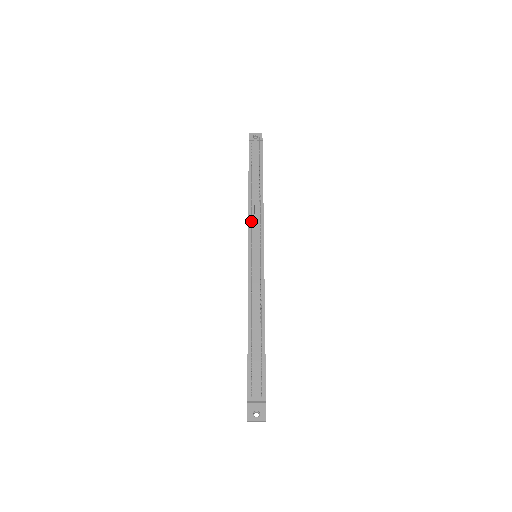
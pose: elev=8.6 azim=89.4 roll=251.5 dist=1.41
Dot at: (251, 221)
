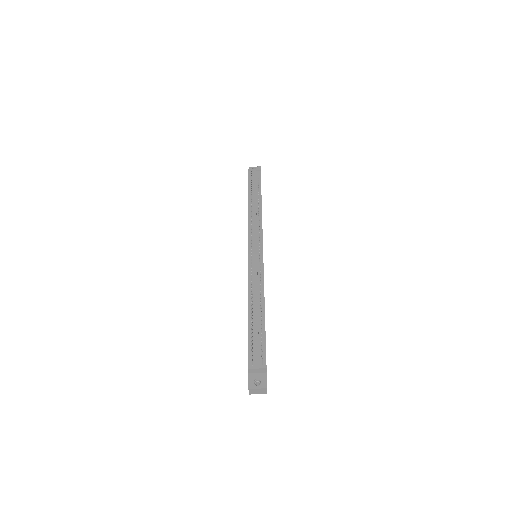
Dot at: (251, 225)
